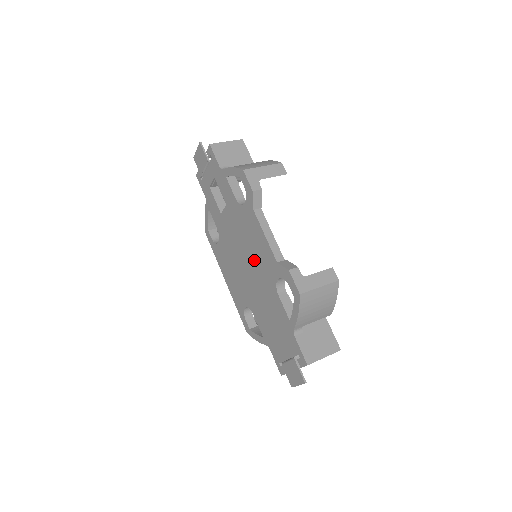
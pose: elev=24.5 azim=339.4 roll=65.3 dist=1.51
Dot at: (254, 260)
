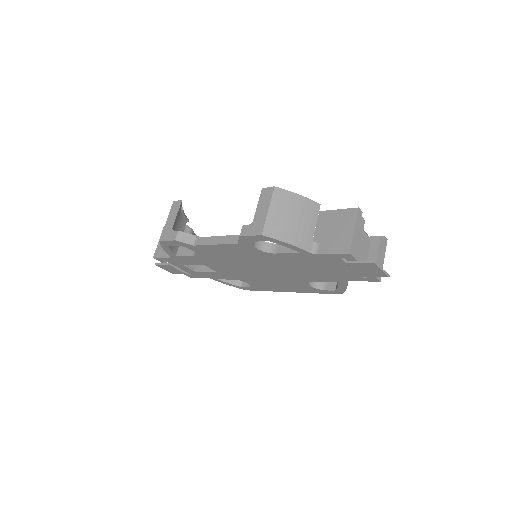
Dot at: (248, 262)
